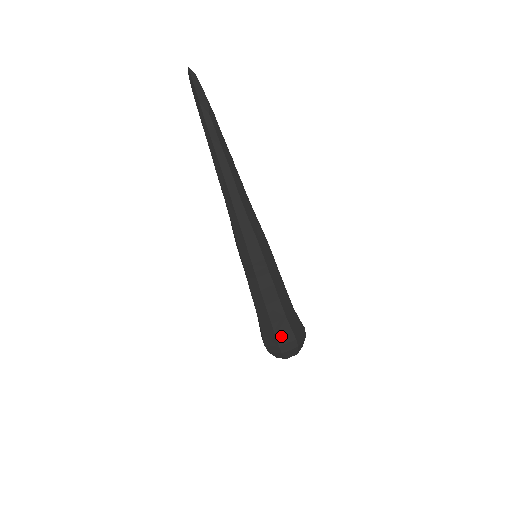
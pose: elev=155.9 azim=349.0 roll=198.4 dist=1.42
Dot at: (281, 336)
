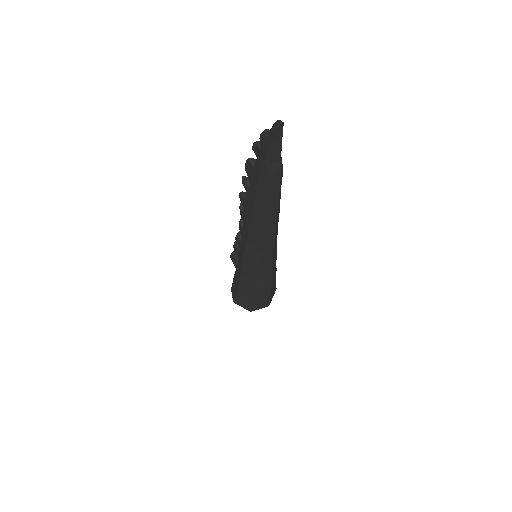
Dot at: (271, 298)
